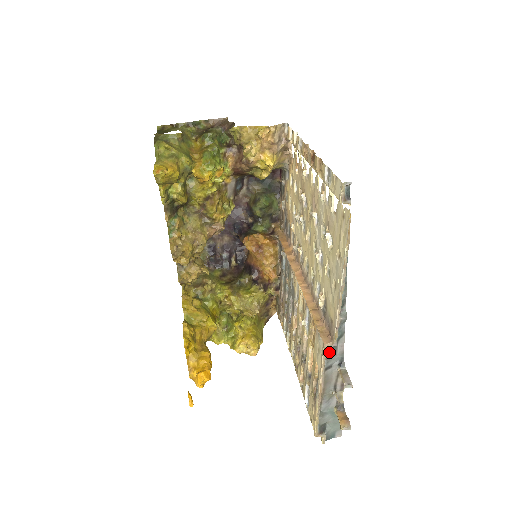
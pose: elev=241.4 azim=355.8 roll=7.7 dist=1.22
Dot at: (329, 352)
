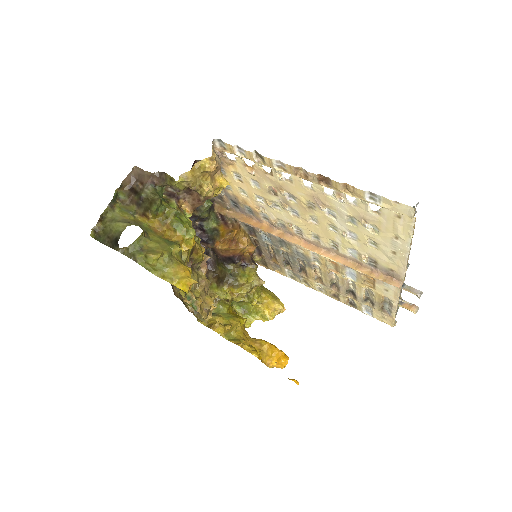
Dot at: occluded
